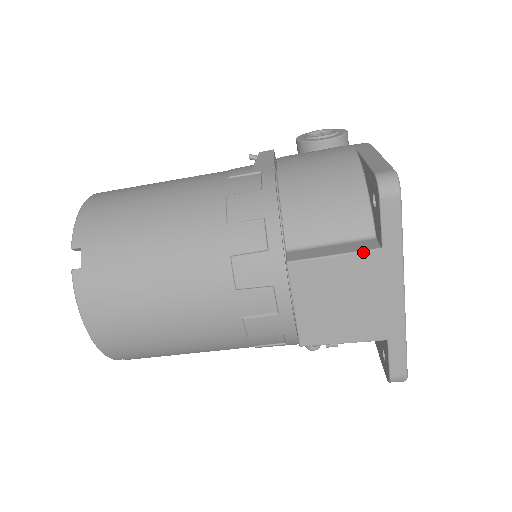
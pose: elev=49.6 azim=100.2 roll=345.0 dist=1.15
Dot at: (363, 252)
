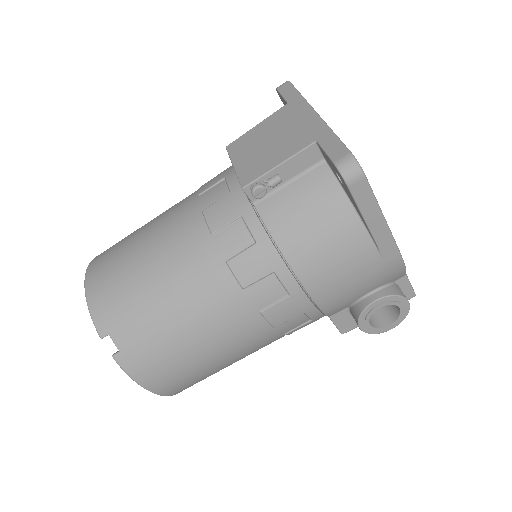
Dot at: (275, 112)
